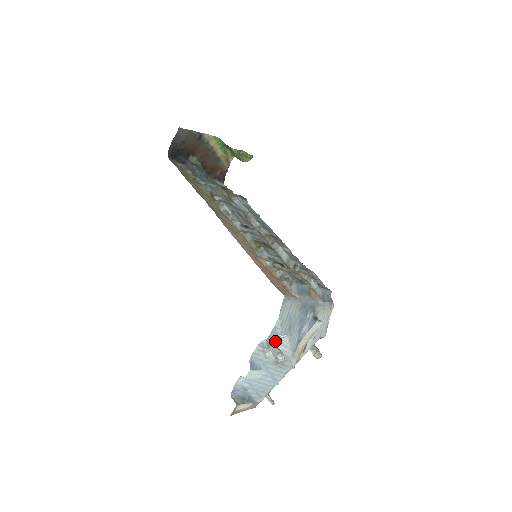
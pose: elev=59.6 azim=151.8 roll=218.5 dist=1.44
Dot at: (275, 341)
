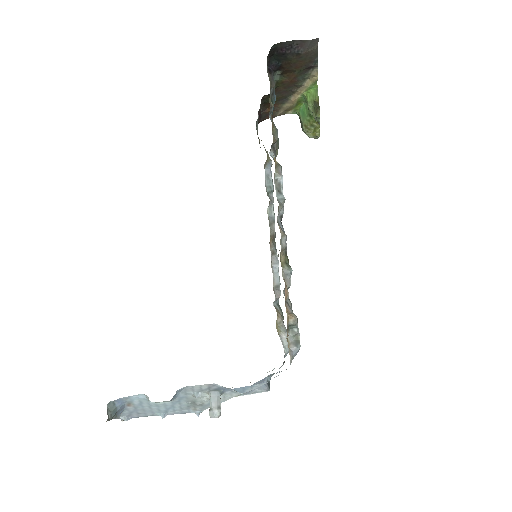
Dot at: (226, 390)
